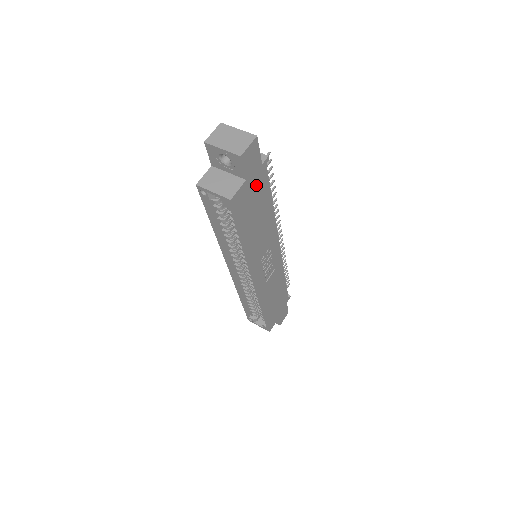
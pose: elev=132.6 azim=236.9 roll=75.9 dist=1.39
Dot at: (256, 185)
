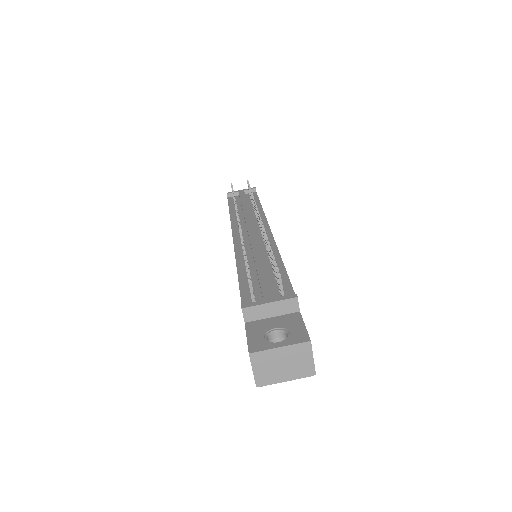
Dot at: occluded
